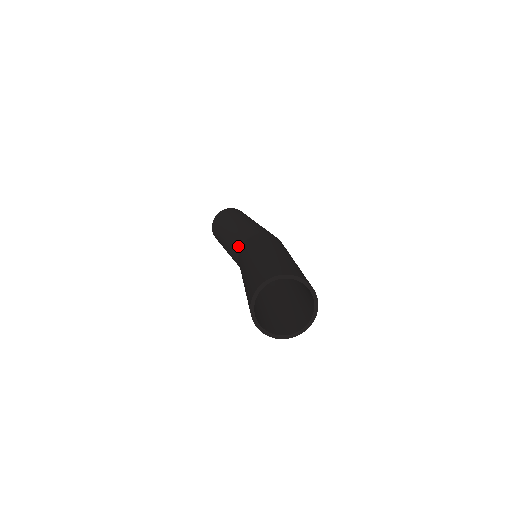
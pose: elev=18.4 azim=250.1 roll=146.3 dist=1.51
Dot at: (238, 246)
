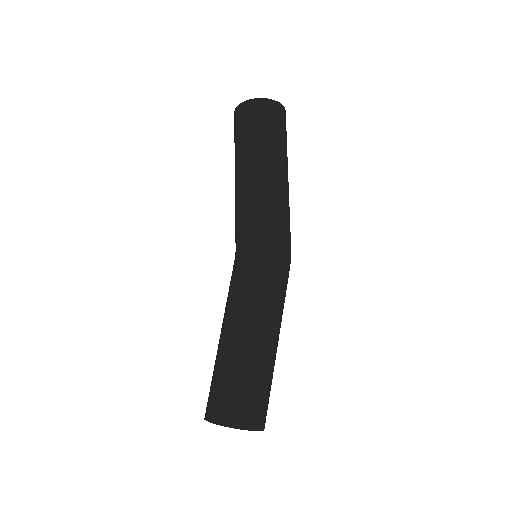
Dot at: (236, 244)
